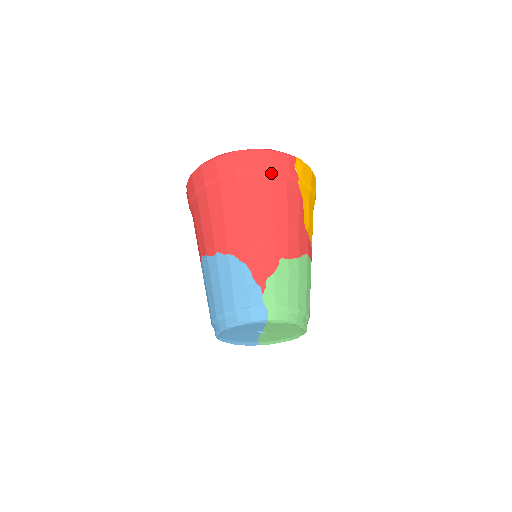
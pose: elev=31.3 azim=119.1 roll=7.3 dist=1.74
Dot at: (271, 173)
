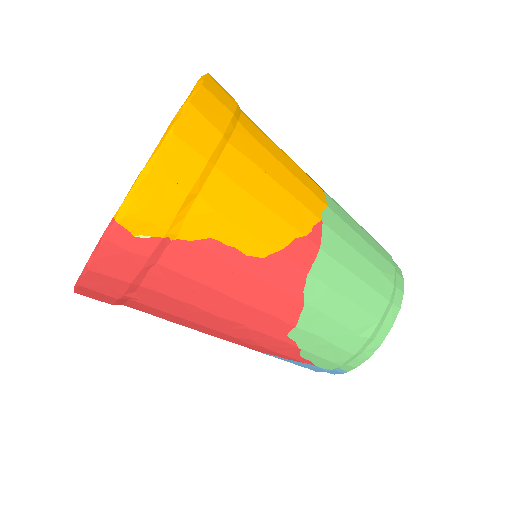
Dot at: (138, 285)
